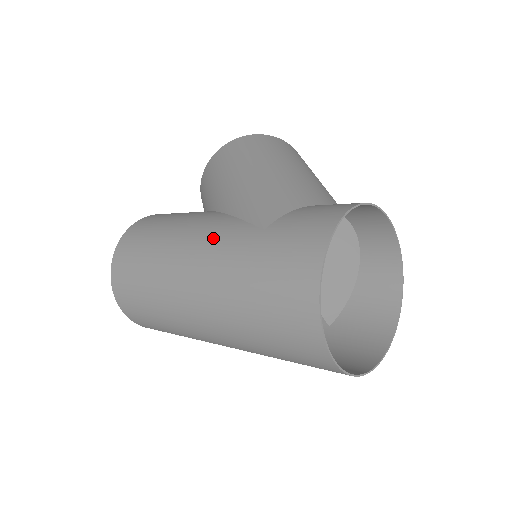
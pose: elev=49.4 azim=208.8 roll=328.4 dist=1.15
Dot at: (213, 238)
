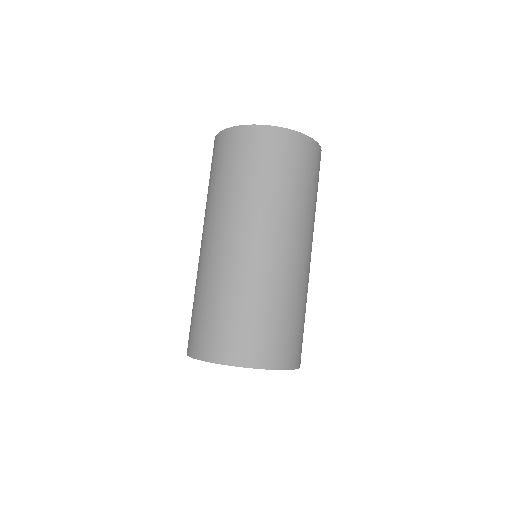
Dot at: occluded
